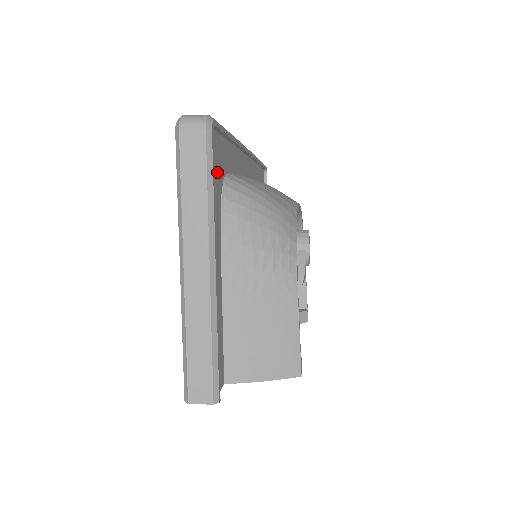
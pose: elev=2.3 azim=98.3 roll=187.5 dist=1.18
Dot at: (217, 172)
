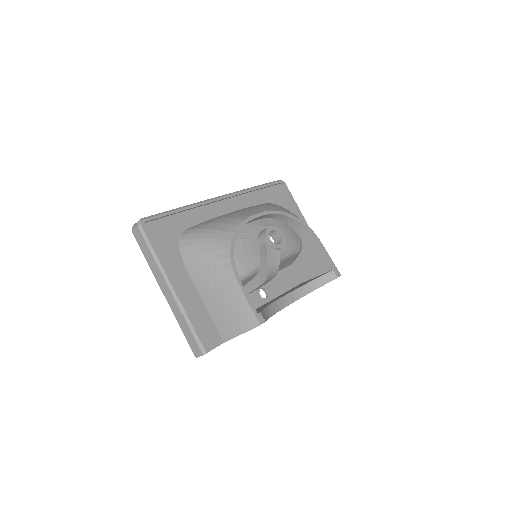
Dot at: (167, 238)
